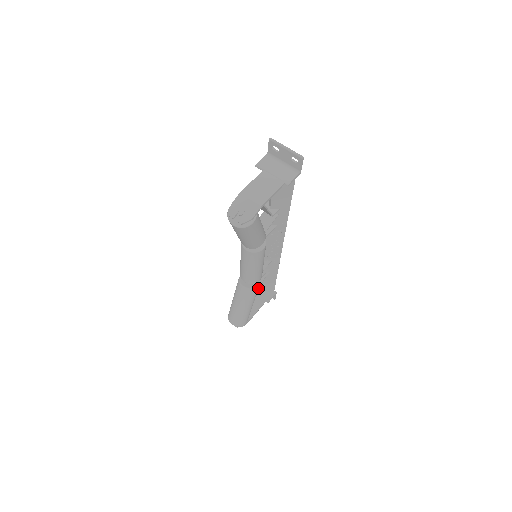
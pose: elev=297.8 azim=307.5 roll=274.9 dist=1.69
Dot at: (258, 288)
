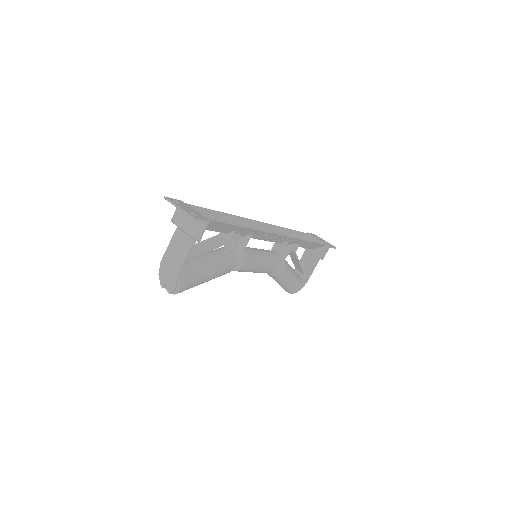
Dot at: (296, 259)
